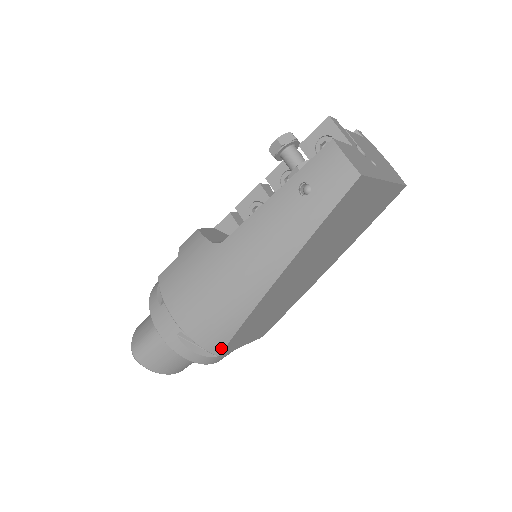
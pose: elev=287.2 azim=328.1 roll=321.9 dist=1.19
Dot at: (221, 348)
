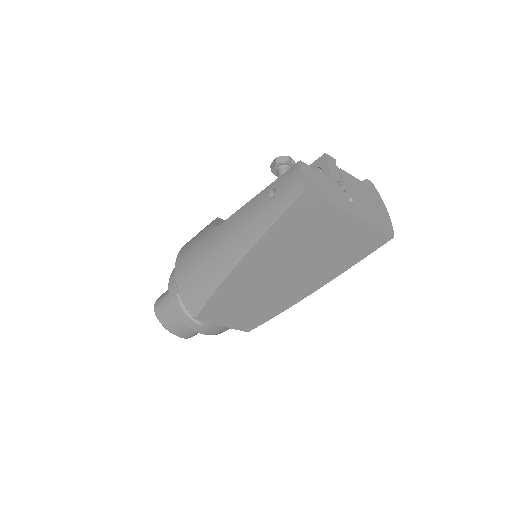
Dot at: (197, 311)
